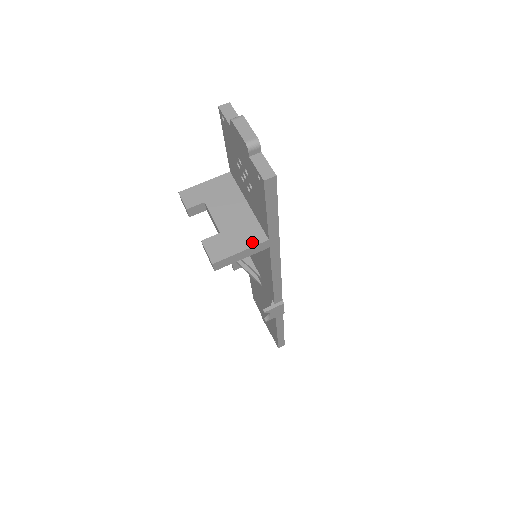
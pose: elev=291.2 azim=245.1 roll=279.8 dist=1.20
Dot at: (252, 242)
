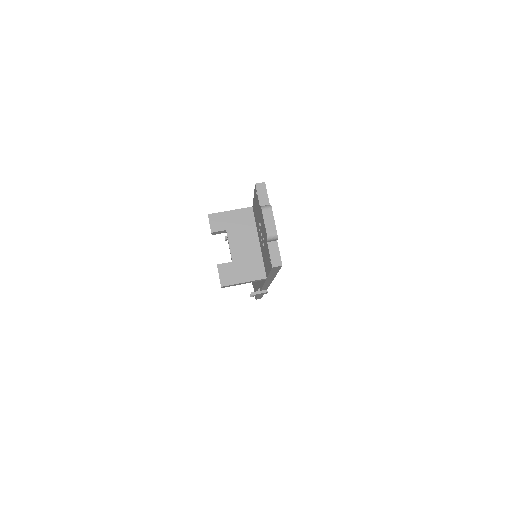
Dot at: (254, 277)
